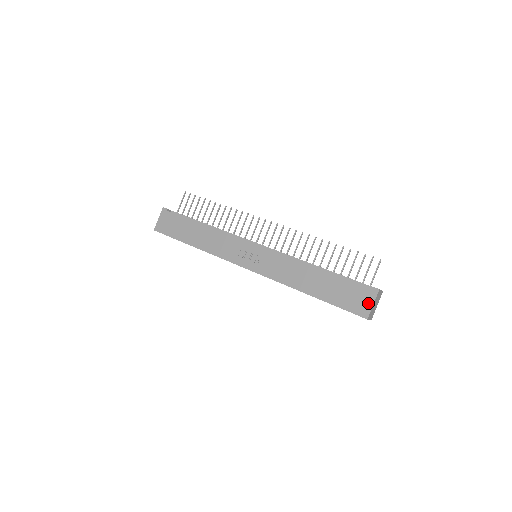
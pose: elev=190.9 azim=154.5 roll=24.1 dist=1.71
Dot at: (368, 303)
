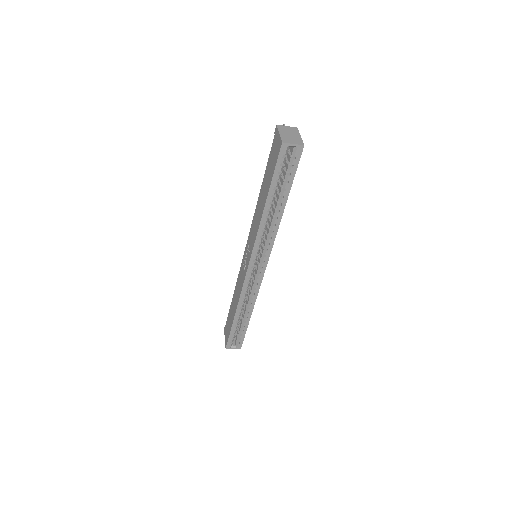
Dot at: (277, 139)
